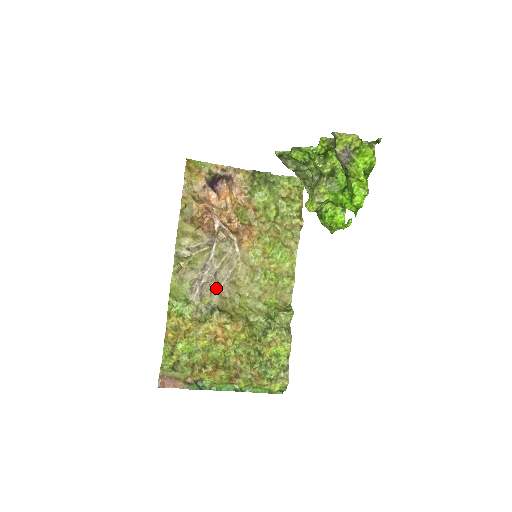
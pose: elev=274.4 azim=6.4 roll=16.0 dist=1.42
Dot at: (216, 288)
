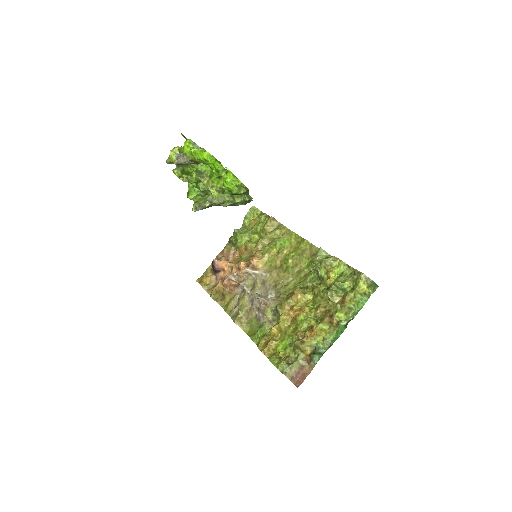
Dot at: (267, 300)
